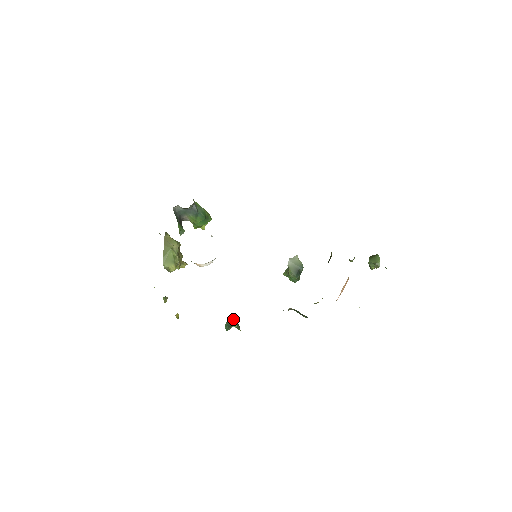
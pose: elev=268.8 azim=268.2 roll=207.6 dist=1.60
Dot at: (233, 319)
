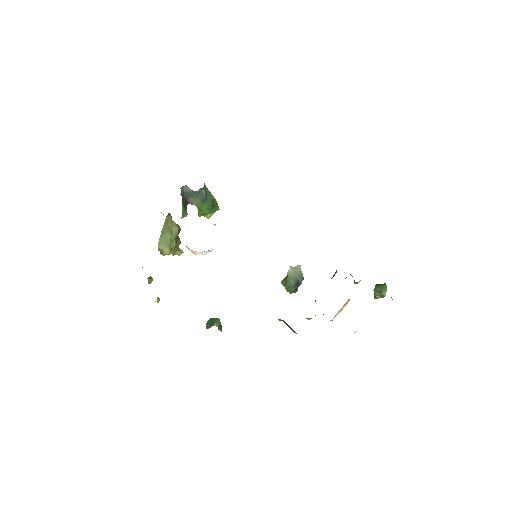
Dot at: (216, 318)
